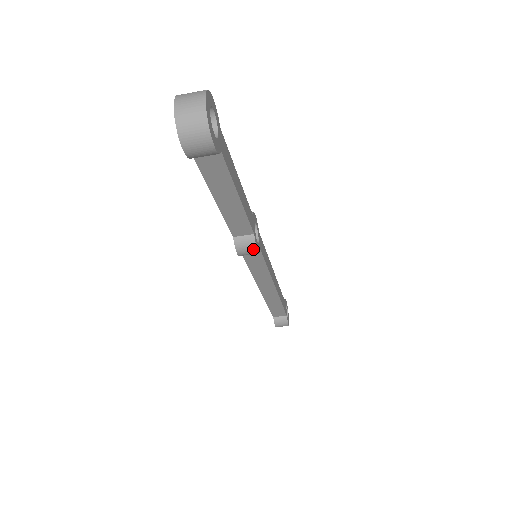
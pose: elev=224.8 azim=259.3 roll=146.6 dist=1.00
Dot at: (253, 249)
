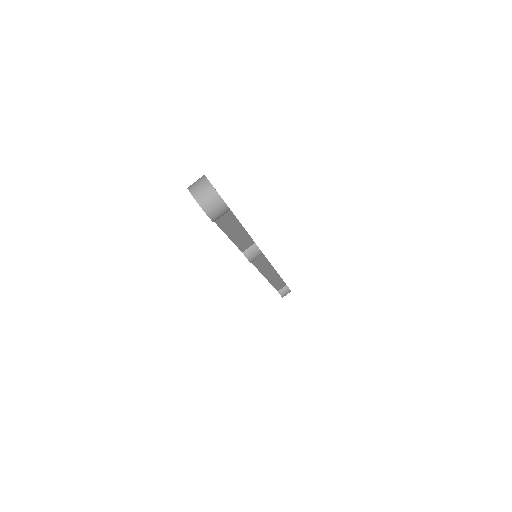
Dot at: (259, 253)
